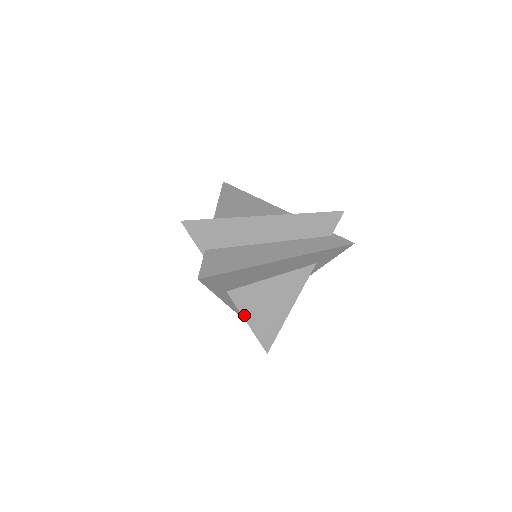
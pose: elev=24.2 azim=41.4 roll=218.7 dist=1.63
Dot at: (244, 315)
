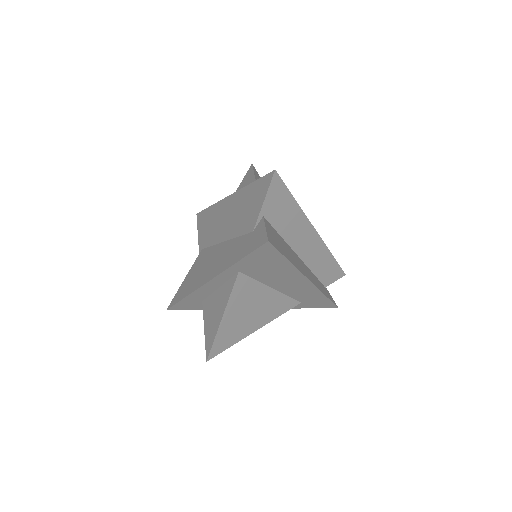
Dot at: (228, 307)
